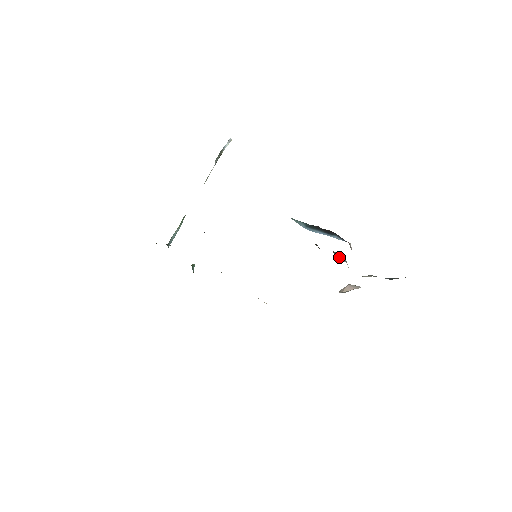
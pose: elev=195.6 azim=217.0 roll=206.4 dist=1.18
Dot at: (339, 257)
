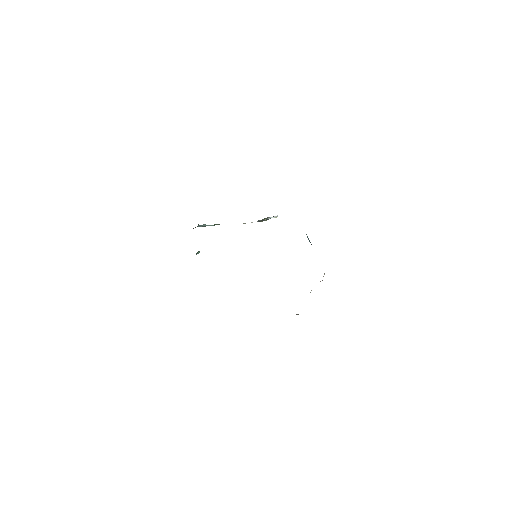
Dot at: occluded
